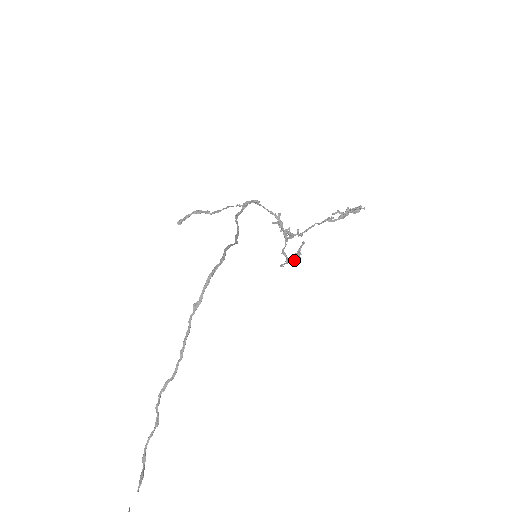
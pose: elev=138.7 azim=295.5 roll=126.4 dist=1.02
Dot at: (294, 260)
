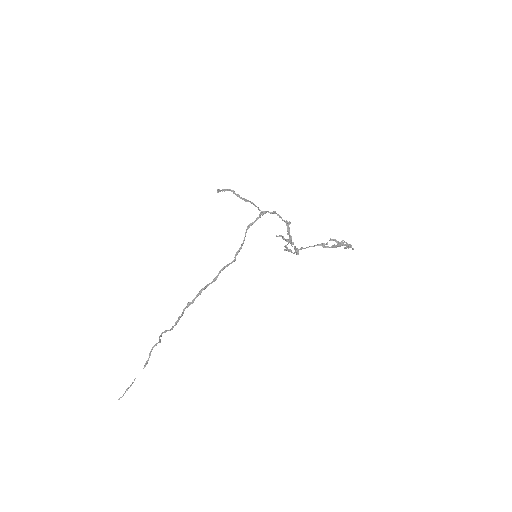
Dot at: (293, 253)
